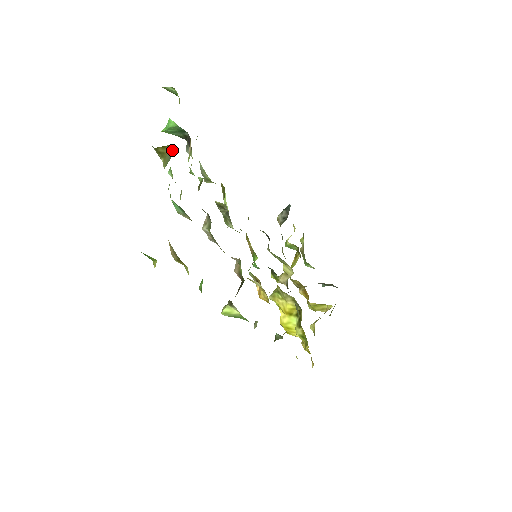
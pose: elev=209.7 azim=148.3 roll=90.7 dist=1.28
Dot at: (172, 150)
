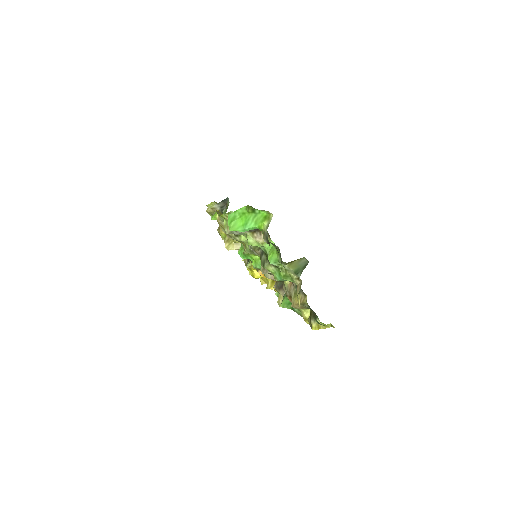
Dot at: (305, 261)
